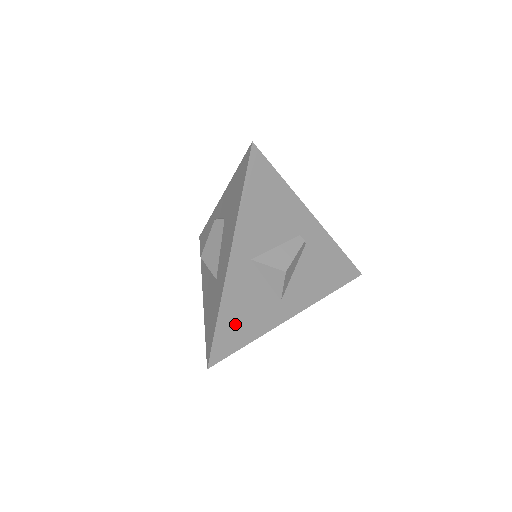
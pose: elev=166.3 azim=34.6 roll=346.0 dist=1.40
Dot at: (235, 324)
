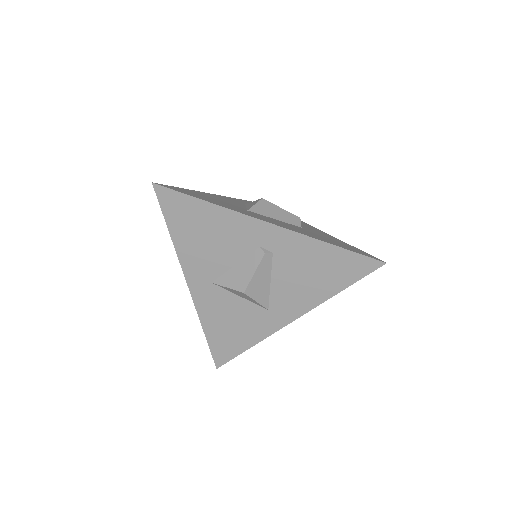
Dot at: (225, 335)
